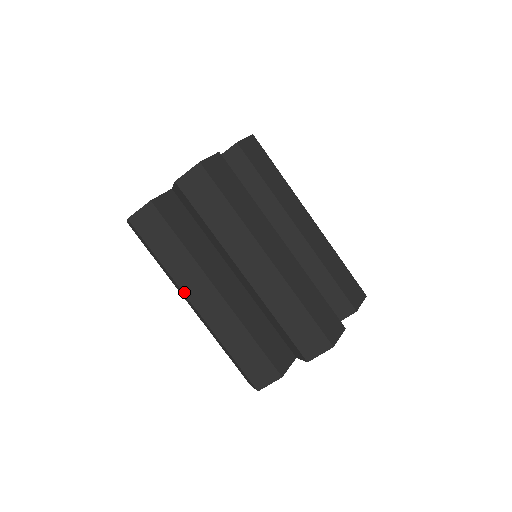
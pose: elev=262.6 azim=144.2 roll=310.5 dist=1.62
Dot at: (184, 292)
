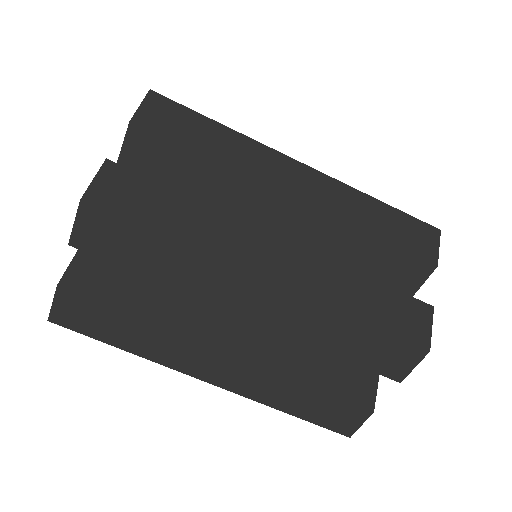
Dot at: (182, 372)
